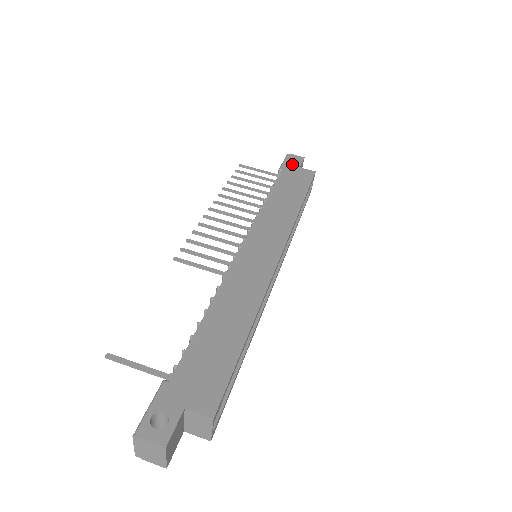
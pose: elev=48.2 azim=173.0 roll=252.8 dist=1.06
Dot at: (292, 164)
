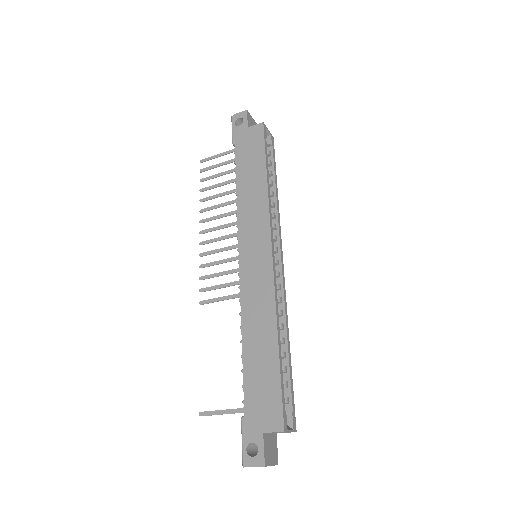
Dot at: (240, 129)
